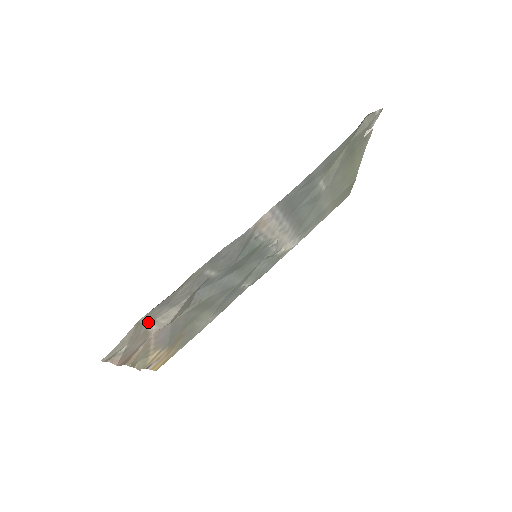
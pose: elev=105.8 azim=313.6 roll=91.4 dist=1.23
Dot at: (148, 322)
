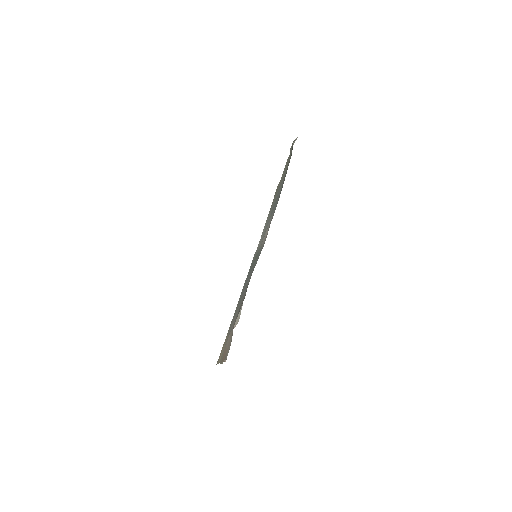
Dot at: occluded
